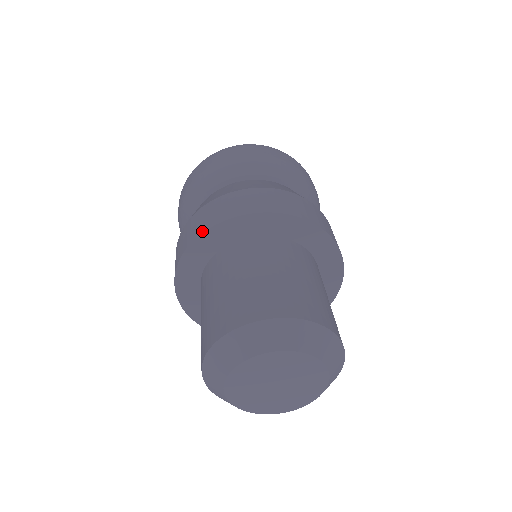
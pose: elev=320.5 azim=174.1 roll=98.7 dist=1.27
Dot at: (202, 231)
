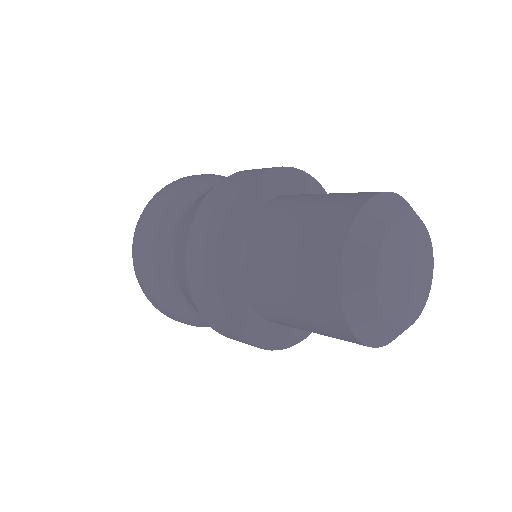
Dot at: (216, 240)
